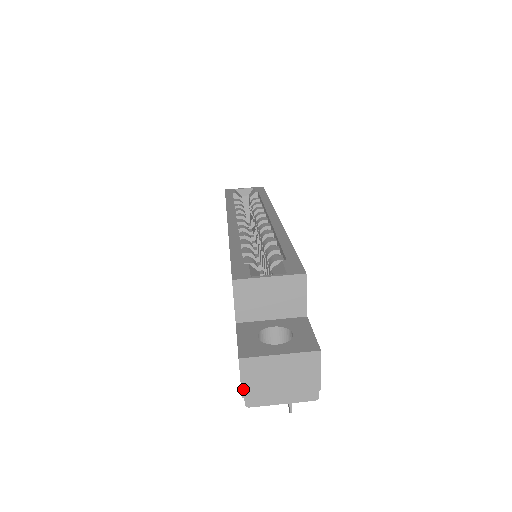
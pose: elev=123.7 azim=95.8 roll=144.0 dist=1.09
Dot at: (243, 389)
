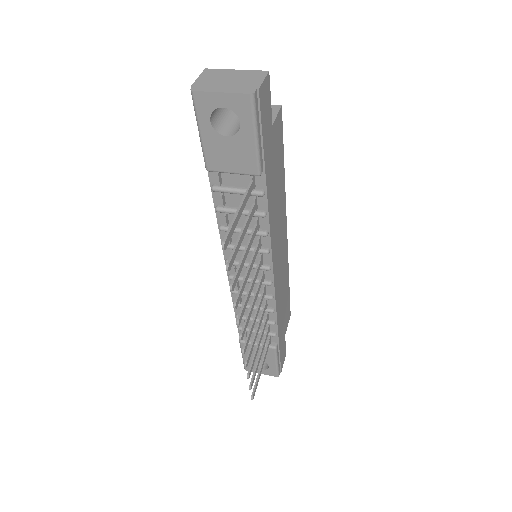
Dot at: (196, 82)
